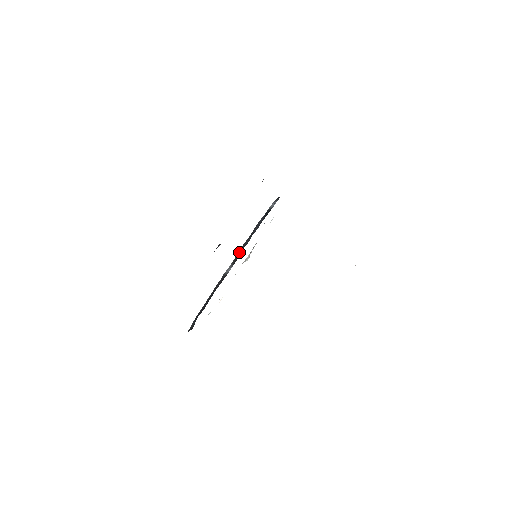
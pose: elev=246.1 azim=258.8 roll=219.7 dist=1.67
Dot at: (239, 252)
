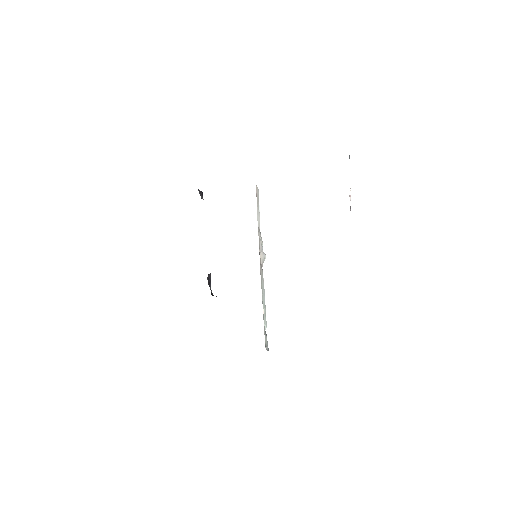
Dot at: occluded
